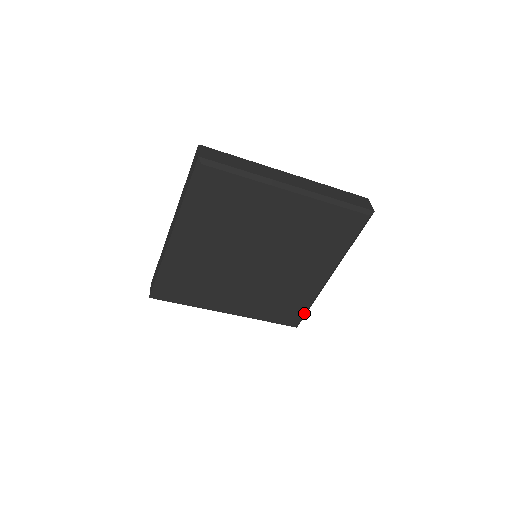
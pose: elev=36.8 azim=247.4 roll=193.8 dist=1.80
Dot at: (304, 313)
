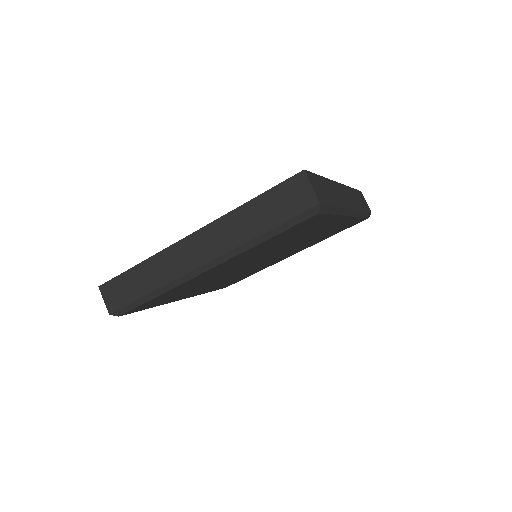
Dot at: (244, 278)
